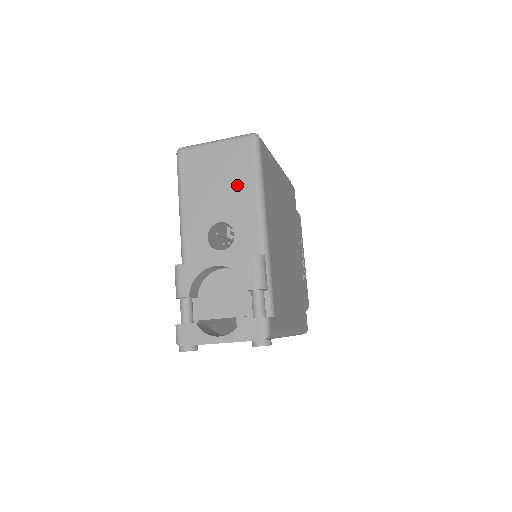
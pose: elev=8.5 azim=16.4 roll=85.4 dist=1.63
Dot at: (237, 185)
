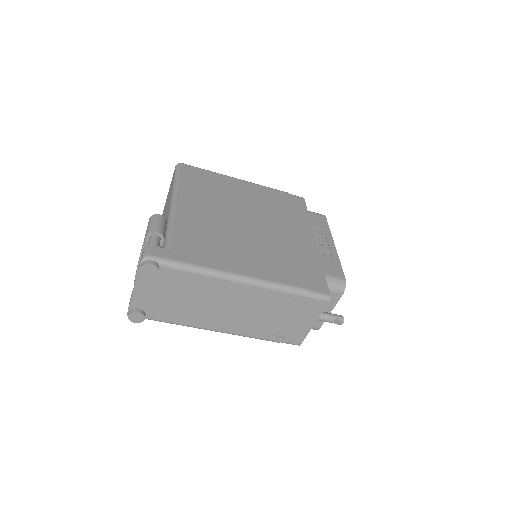
Dot at: (169, 197)
